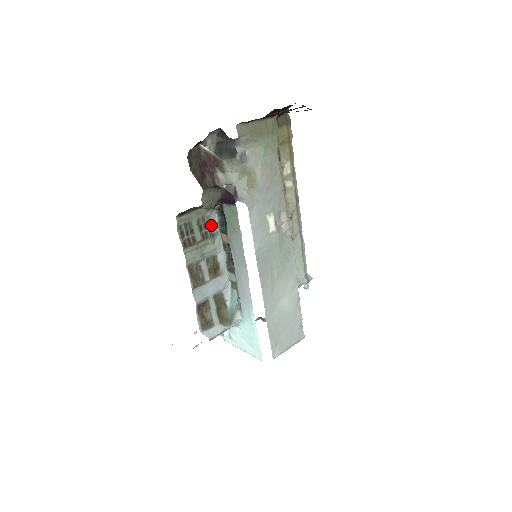
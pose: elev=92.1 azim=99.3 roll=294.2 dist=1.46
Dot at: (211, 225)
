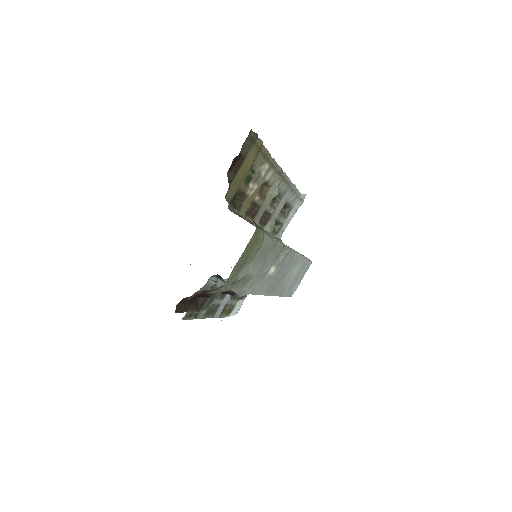
Dot at: (210, 285)
